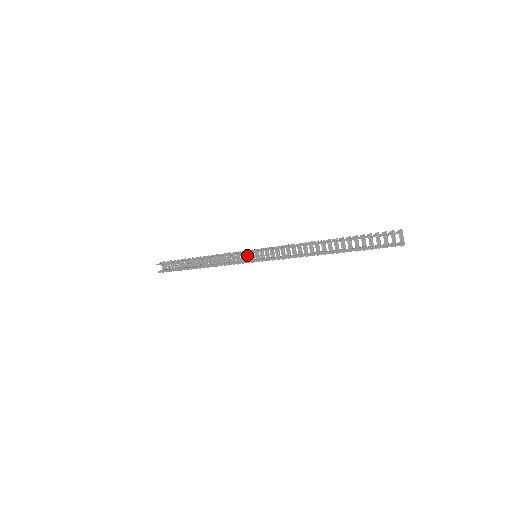
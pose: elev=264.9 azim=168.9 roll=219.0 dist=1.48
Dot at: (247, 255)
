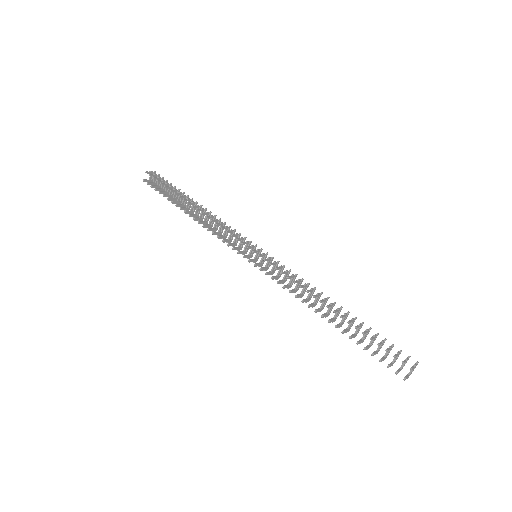
Dot at: occluded
